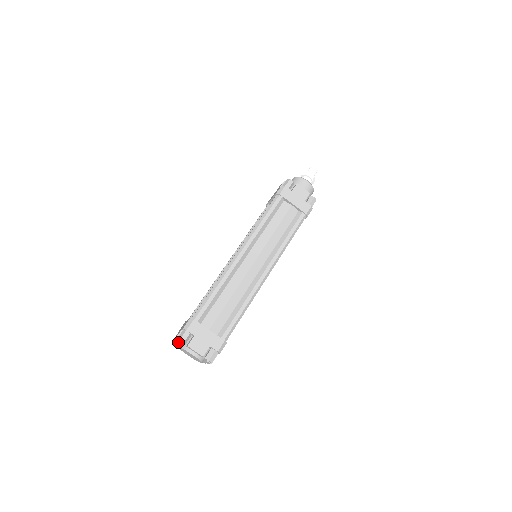
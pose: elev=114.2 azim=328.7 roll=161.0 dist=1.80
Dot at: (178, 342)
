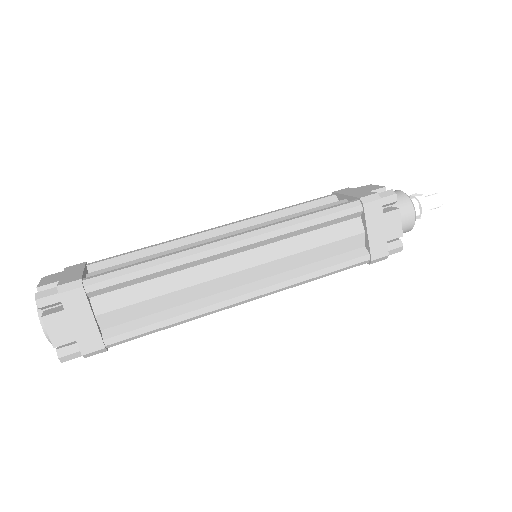
Dot at: occluded
